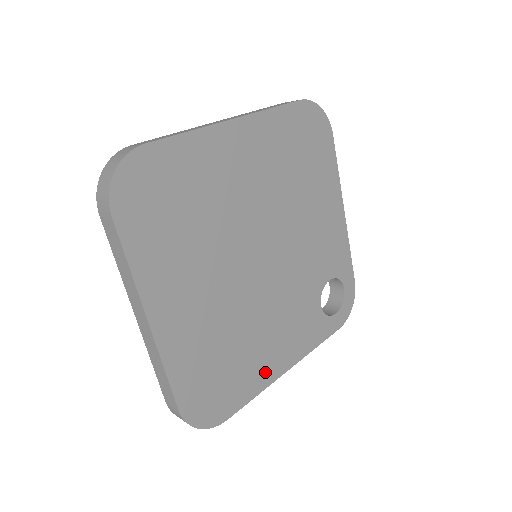
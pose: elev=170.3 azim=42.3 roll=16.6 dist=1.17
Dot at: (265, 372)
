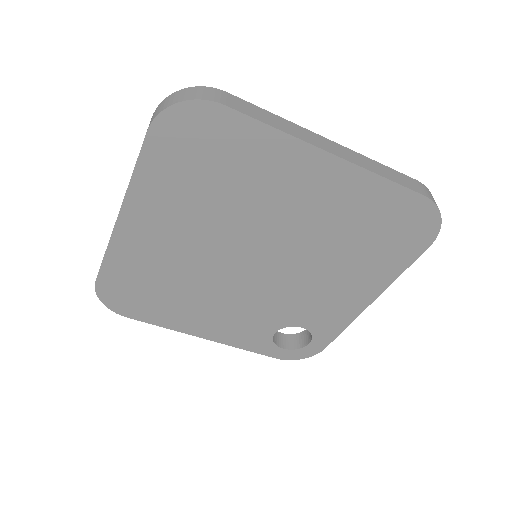
Dot at: (184, 322)
